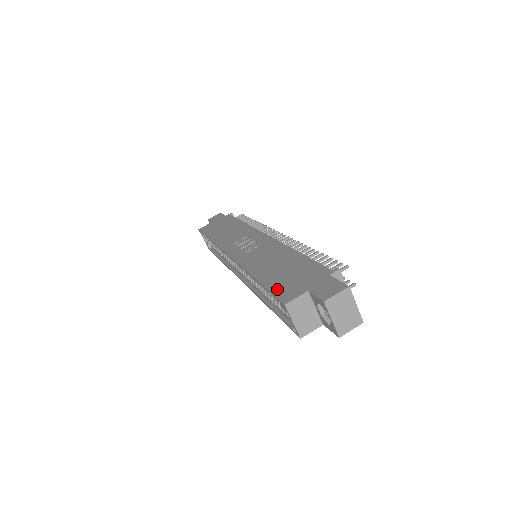
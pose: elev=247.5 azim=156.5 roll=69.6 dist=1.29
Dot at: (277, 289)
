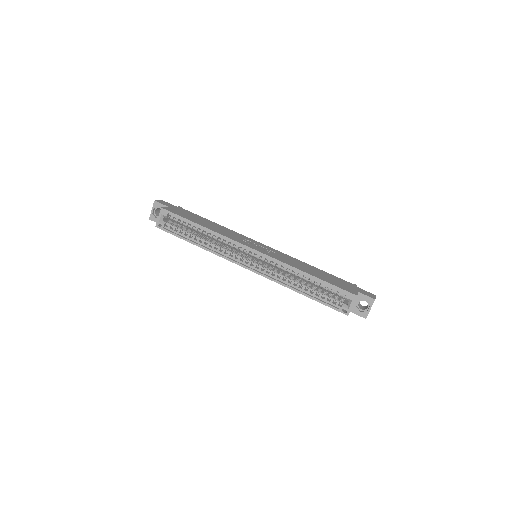
Dot at: (339, 286)
